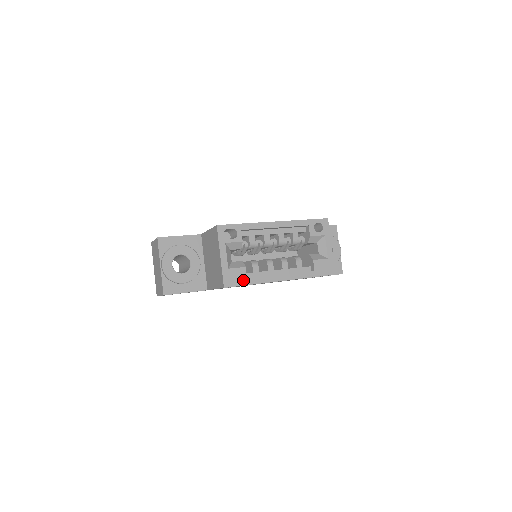
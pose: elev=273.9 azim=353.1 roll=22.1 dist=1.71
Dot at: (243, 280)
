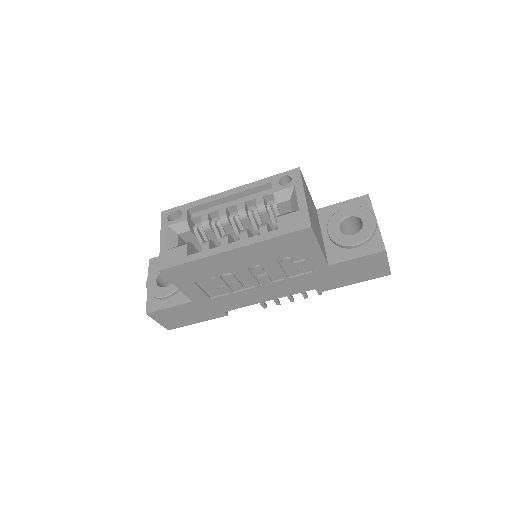
Dot at: (182, 258)
